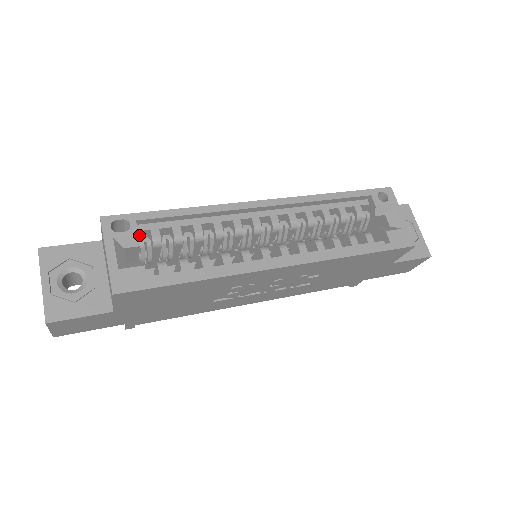
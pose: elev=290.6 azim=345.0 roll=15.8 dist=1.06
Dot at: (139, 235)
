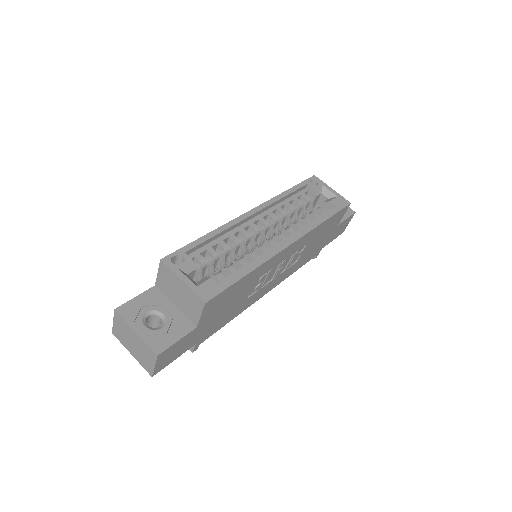
Dot at: occluded
